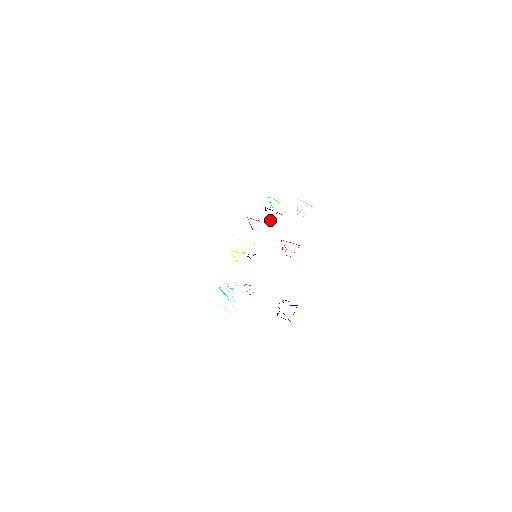
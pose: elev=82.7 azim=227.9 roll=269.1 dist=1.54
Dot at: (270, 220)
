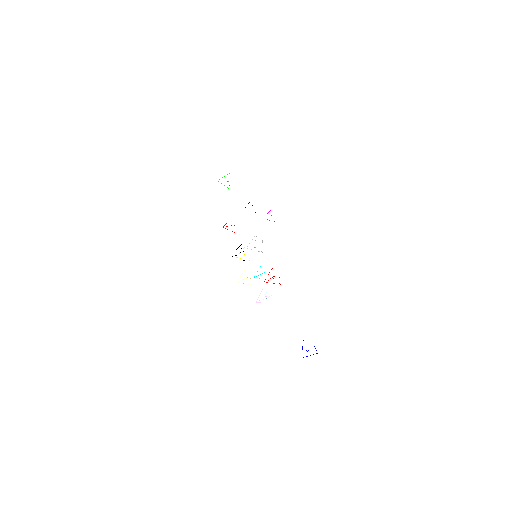
Dot at: (243, 260)
